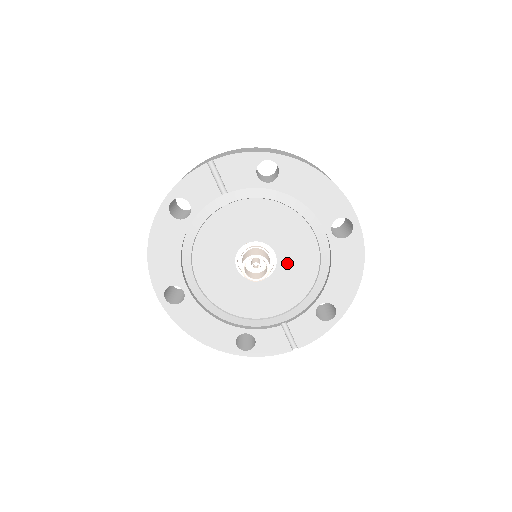
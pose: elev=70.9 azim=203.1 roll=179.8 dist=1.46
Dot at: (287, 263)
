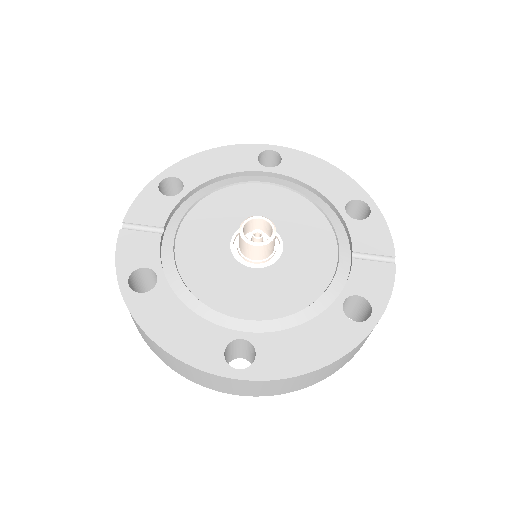
Dot at: (278, 219)
